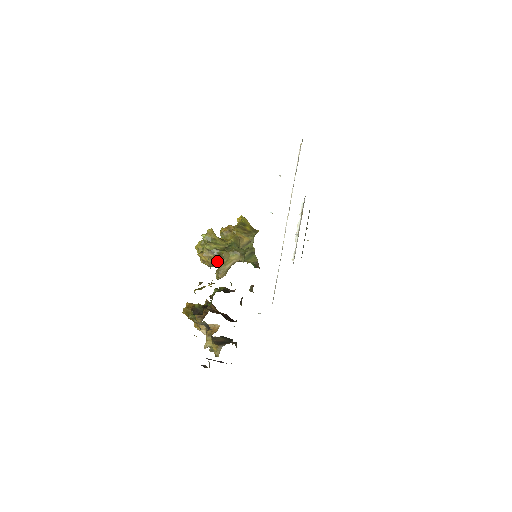
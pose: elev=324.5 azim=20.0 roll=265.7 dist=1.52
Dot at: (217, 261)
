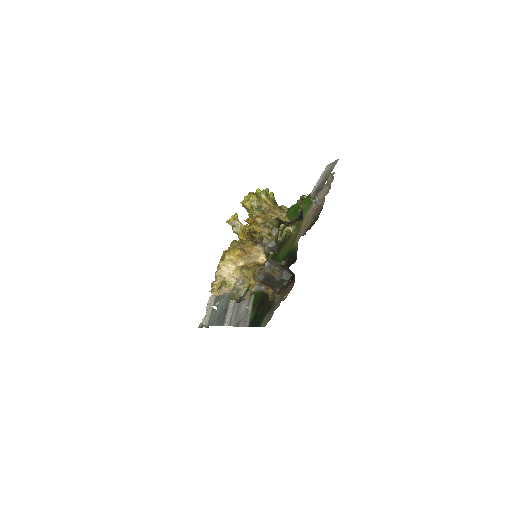
Dot at: (278, 211)
